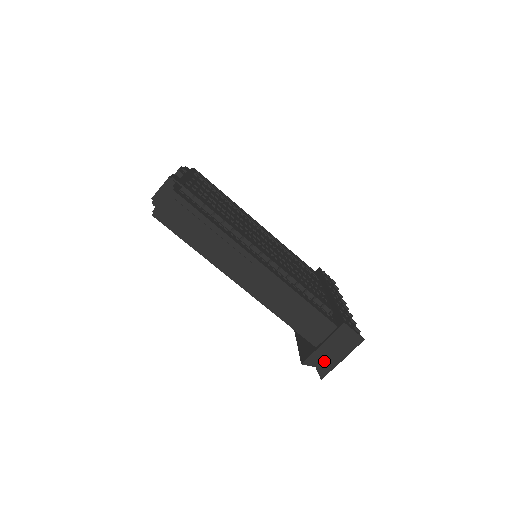
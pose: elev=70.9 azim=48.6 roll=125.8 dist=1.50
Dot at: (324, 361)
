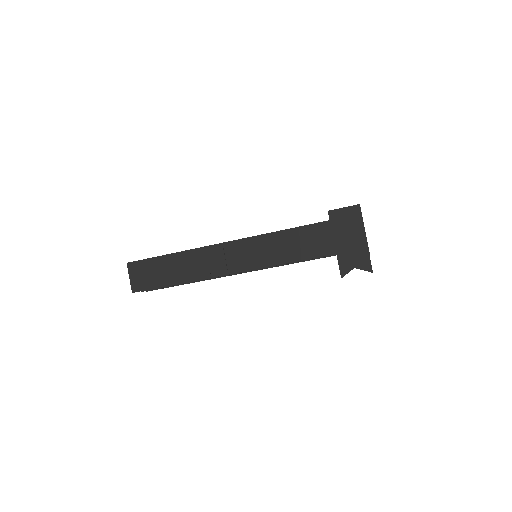
Dot at: (354, 256)
